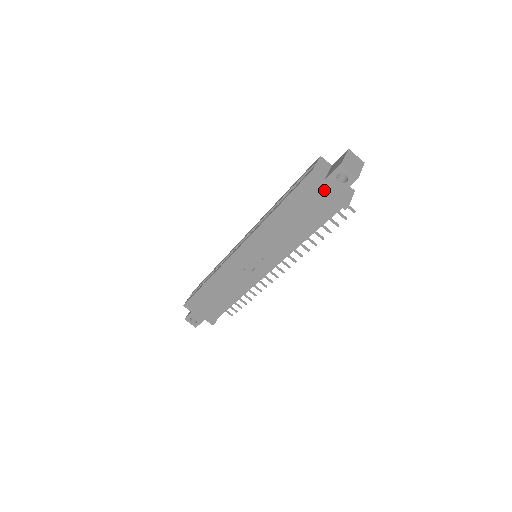
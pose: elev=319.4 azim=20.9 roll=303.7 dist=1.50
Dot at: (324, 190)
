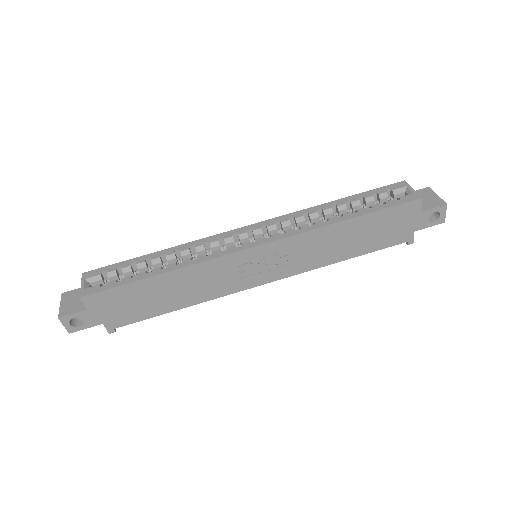
Dot at: (412, 220)
